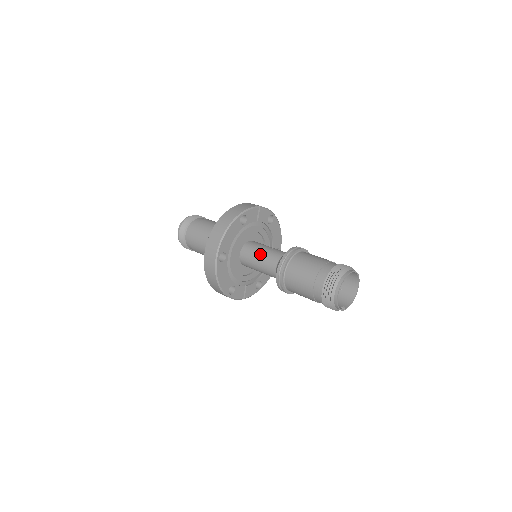
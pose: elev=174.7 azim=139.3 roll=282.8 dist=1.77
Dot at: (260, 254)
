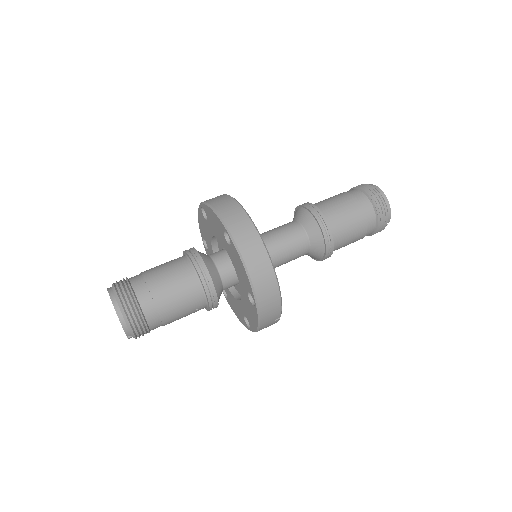
Dot at: (270, 233)
